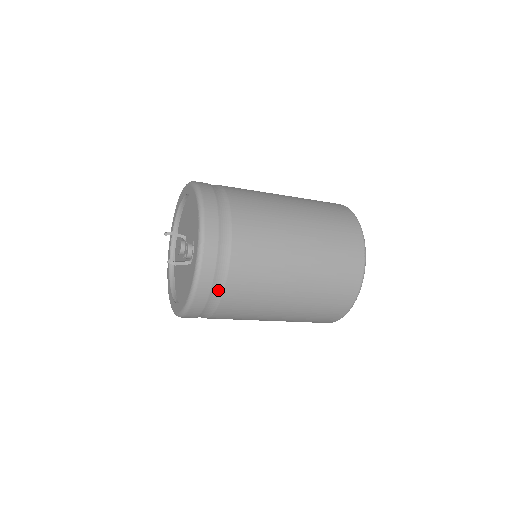
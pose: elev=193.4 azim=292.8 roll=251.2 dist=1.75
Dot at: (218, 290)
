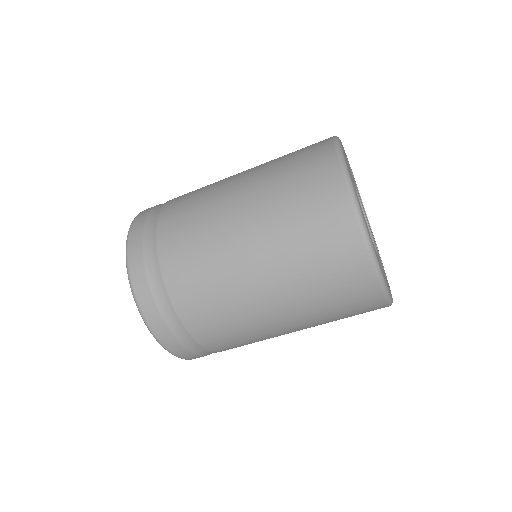
Dot at: (151, 243)
